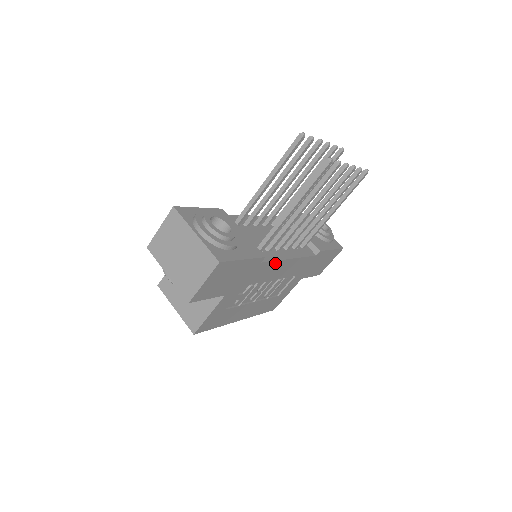
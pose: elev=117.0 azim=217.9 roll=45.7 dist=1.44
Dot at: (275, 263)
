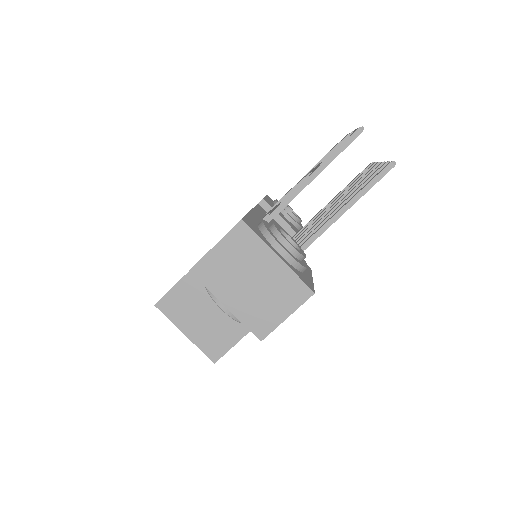
Dot at: occluded
